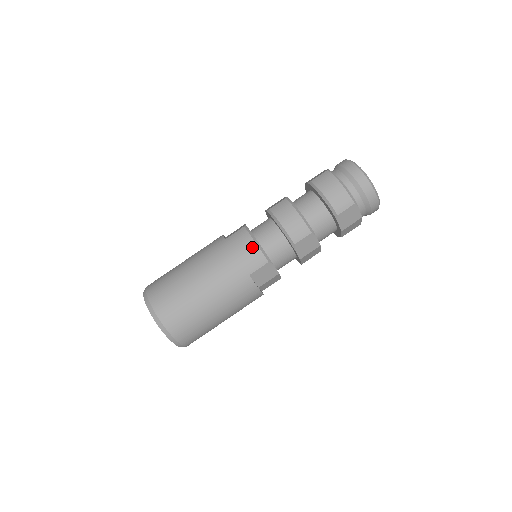
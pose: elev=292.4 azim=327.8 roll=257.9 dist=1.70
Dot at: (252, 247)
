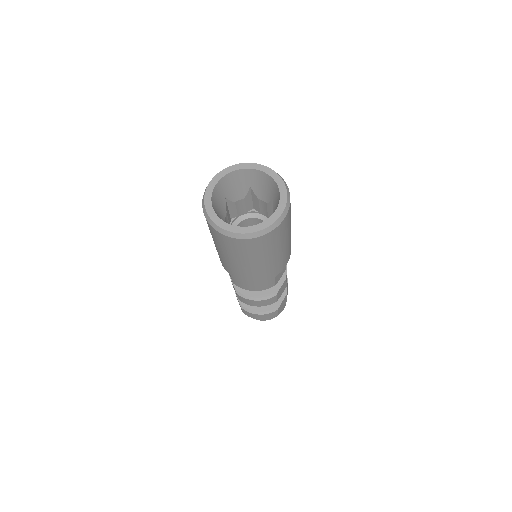
Dot at: occluded
